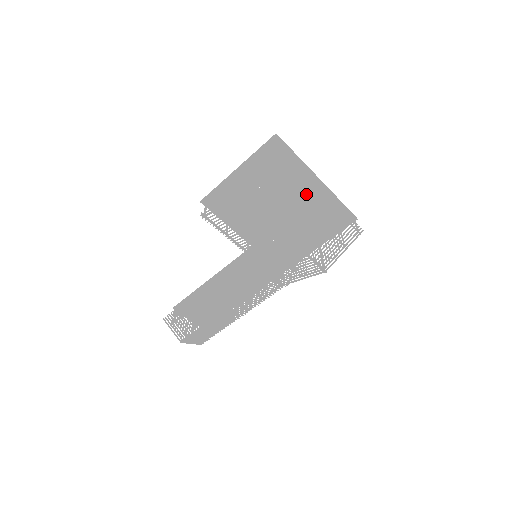
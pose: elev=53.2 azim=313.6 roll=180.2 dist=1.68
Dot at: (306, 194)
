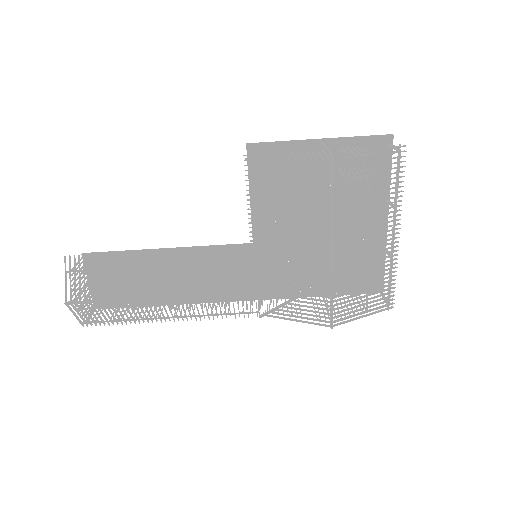
Dot at: (362, 226)
